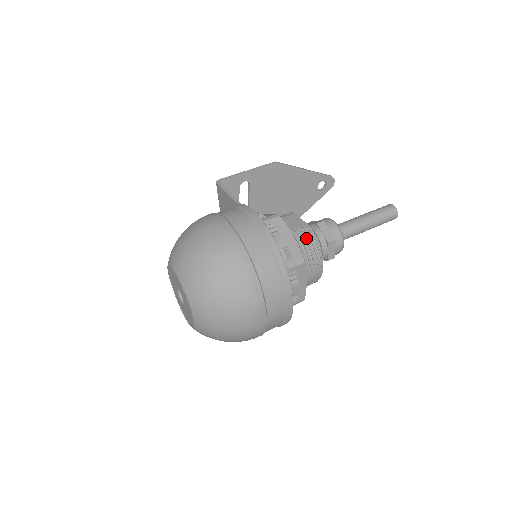
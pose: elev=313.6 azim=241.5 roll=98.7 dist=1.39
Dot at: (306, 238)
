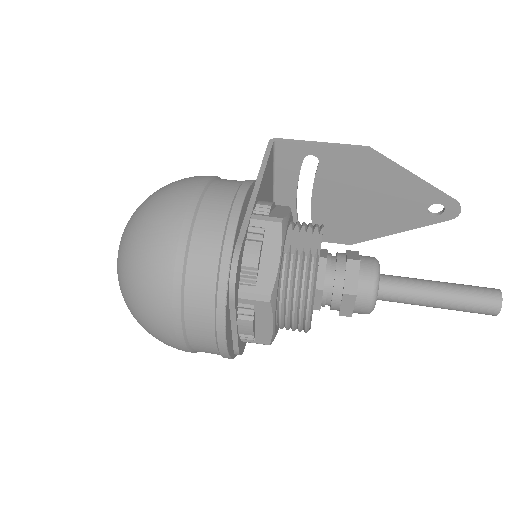
Dot at: (302, 271)
